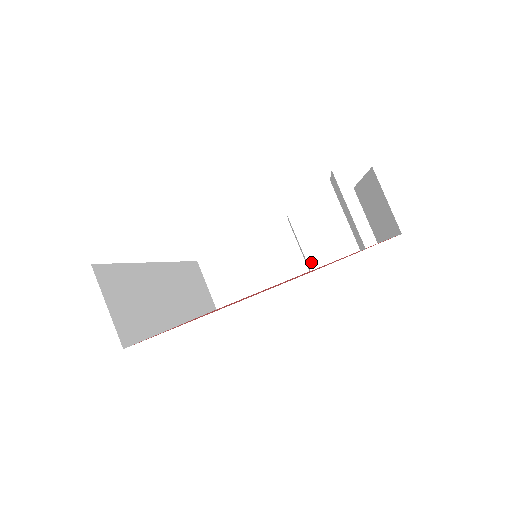
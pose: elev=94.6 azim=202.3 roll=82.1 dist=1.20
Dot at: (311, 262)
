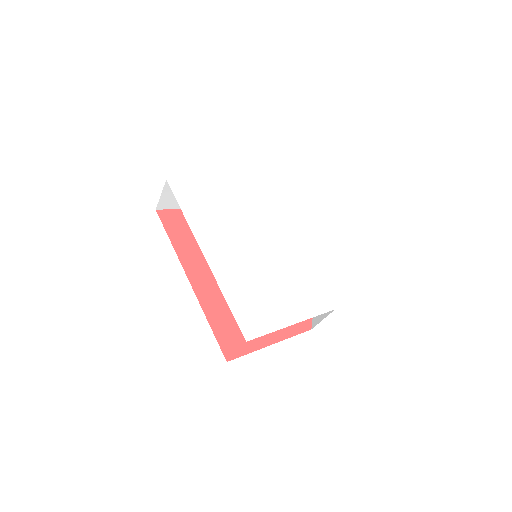
Dot at: occluded
